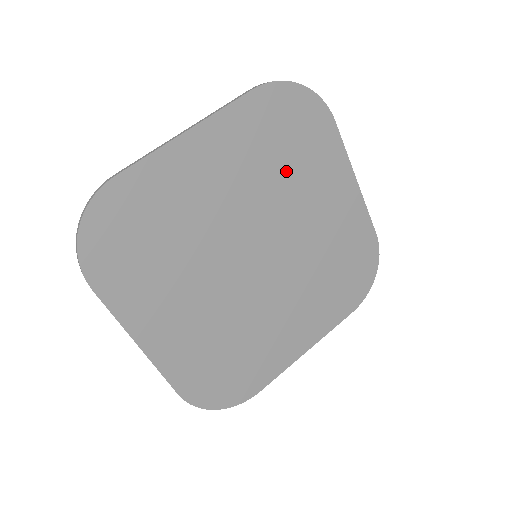
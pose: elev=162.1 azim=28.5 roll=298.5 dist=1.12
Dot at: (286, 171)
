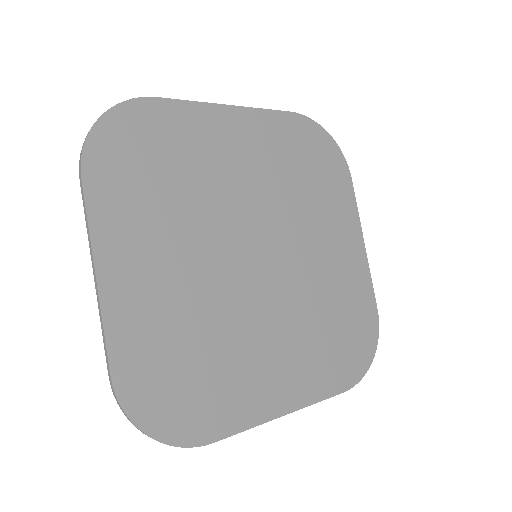
Dot at: (303, 191)
